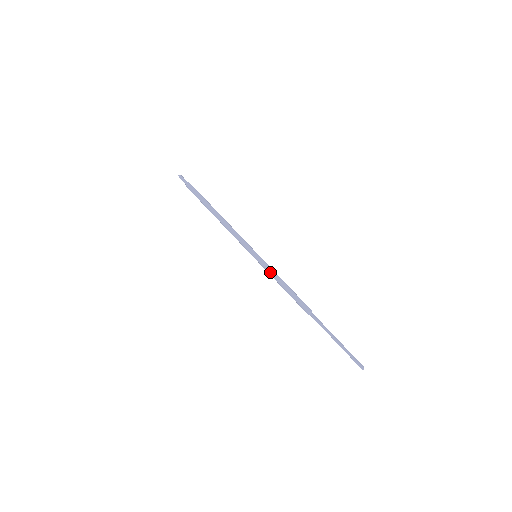
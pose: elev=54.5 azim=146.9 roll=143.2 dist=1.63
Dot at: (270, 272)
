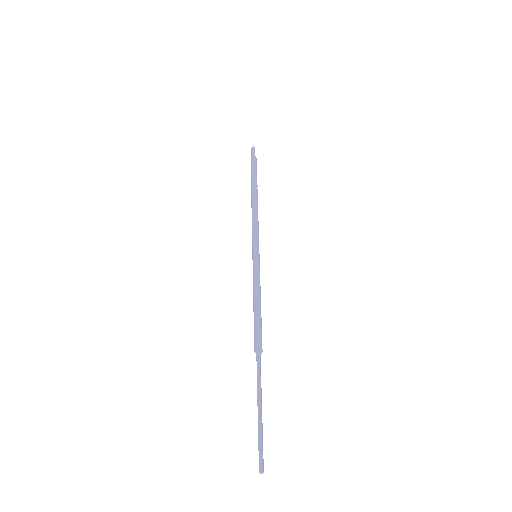
Dot at: (253, 281)
